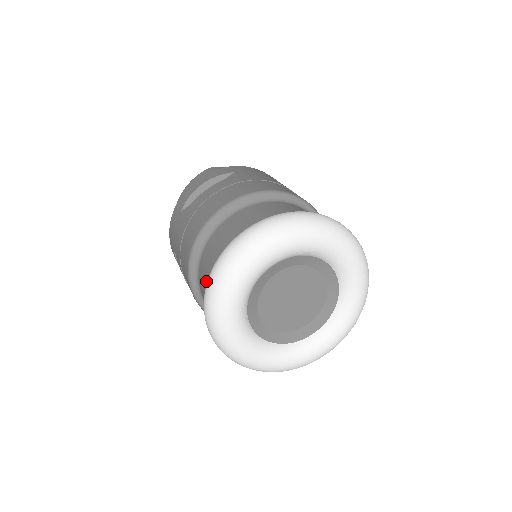
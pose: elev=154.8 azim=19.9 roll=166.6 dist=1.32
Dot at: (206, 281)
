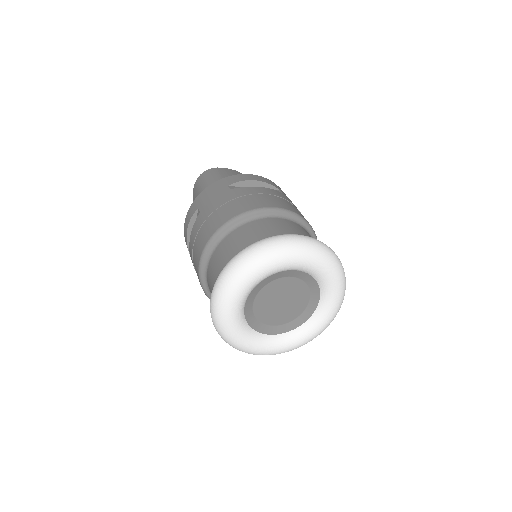
Dot at: occluded
